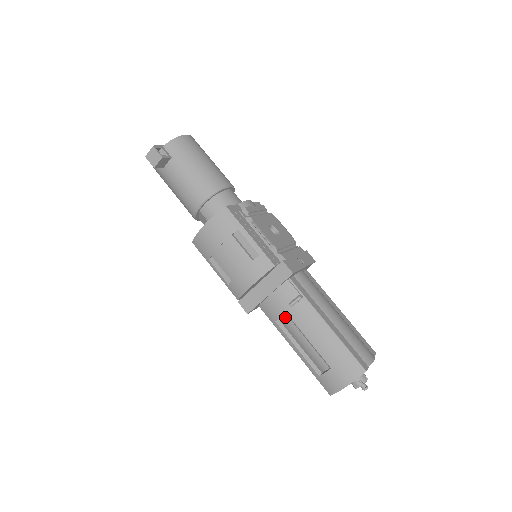
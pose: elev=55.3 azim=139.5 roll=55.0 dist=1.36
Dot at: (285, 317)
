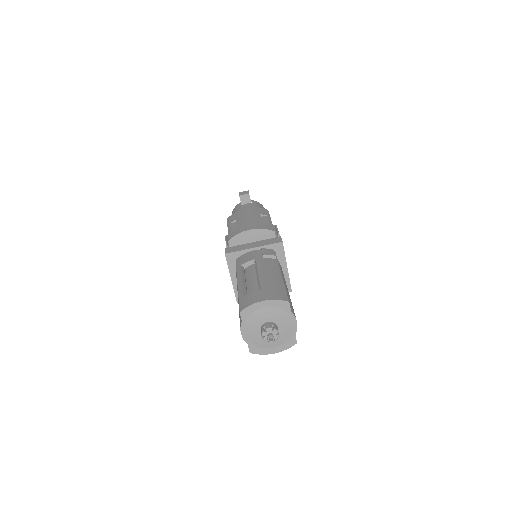
Dot at: (251, 266)
